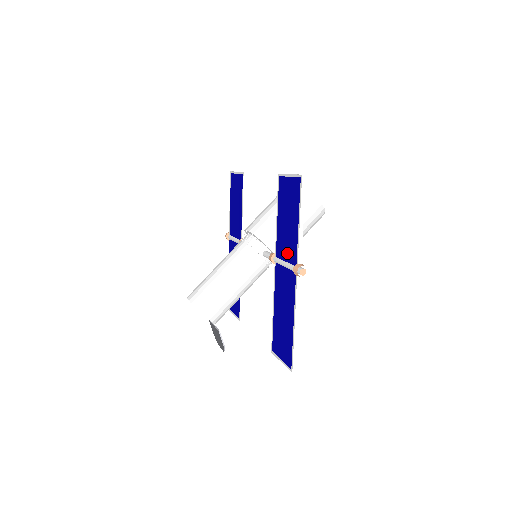
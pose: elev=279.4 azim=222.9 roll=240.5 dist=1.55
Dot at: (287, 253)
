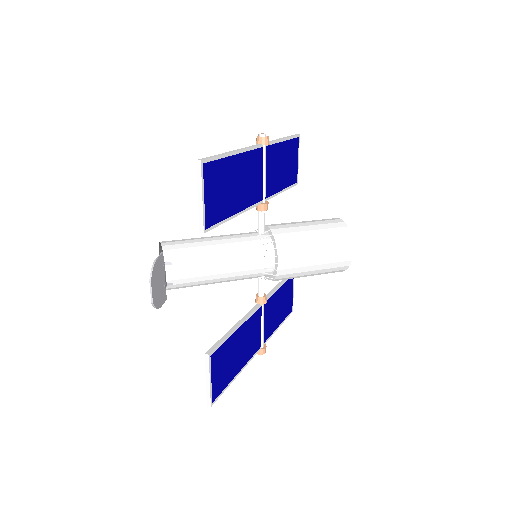
Dot at: occluded
